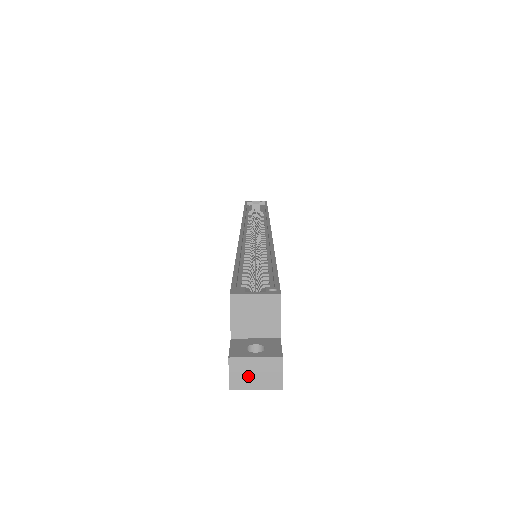
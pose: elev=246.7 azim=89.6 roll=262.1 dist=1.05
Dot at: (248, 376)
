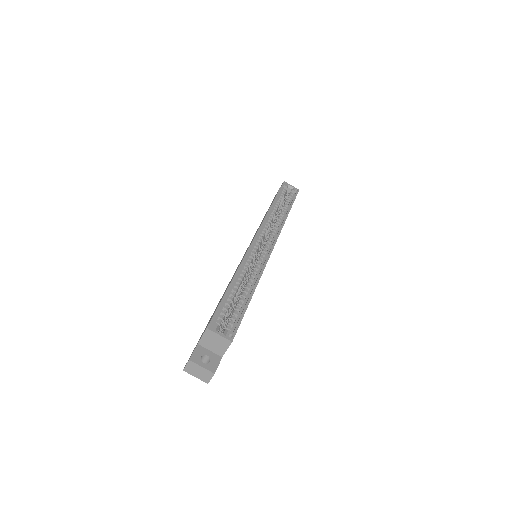
Dot at: (195, 371)
